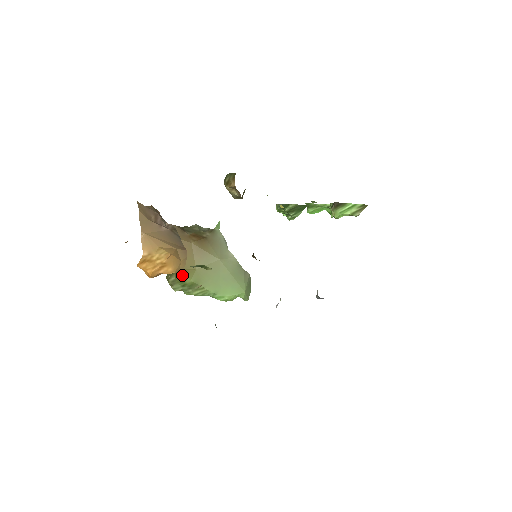
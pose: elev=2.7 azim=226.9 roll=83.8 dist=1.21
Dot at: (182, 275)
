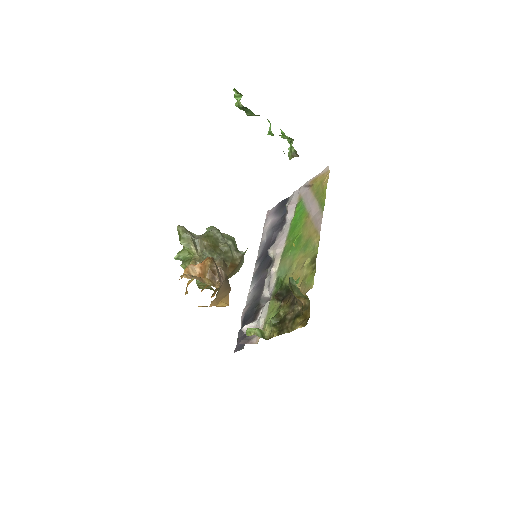
Dot at: occluded
